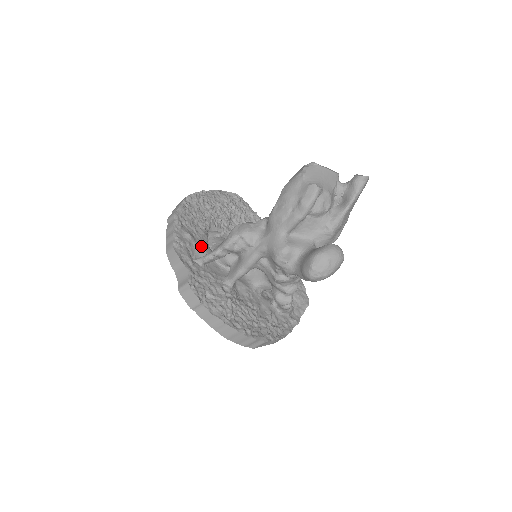
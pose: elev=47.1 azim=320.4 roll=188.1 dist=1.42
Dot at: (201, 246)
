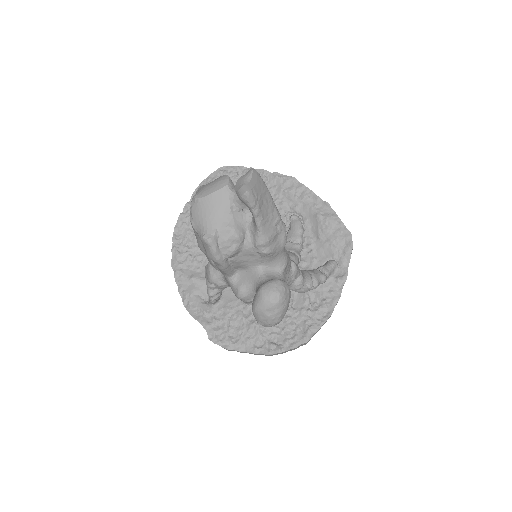
Dot at: occluded
